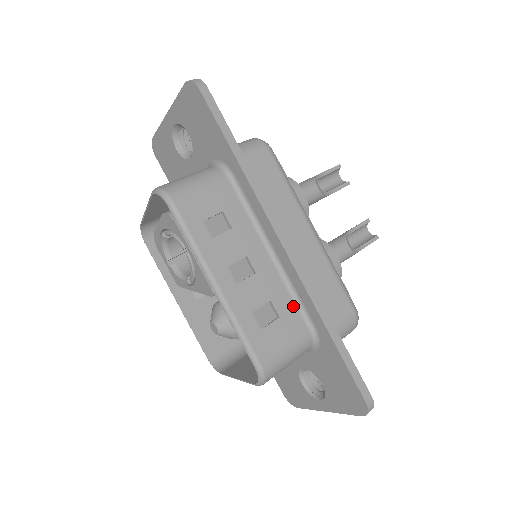
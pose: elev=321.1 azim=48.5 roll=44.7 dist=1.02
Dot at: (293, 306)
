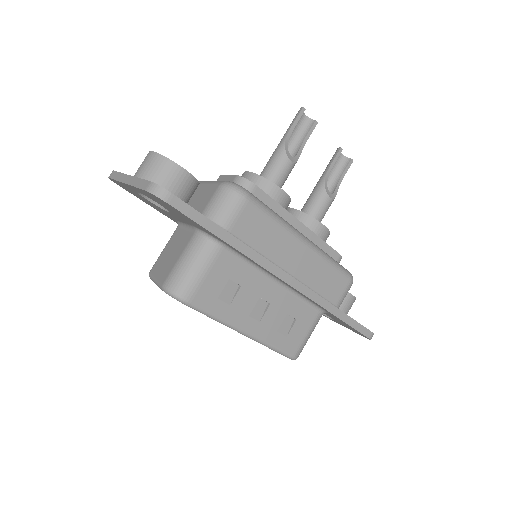
Dot at: (304, 305)
